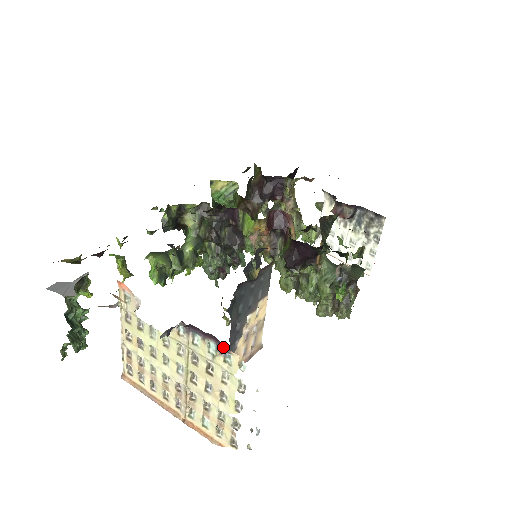
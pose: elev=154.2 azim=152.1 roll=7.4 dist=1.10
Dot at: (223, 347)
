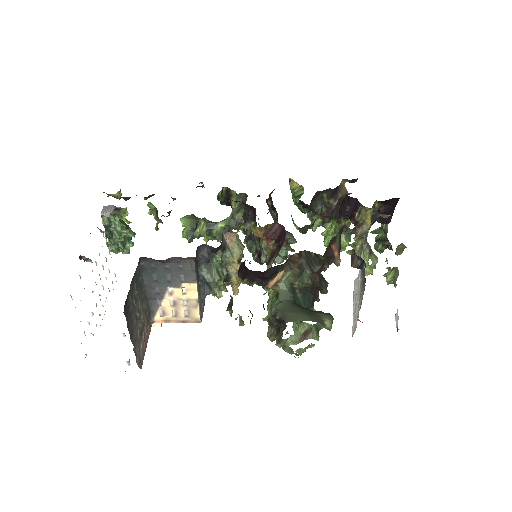
Dot at: occluded
